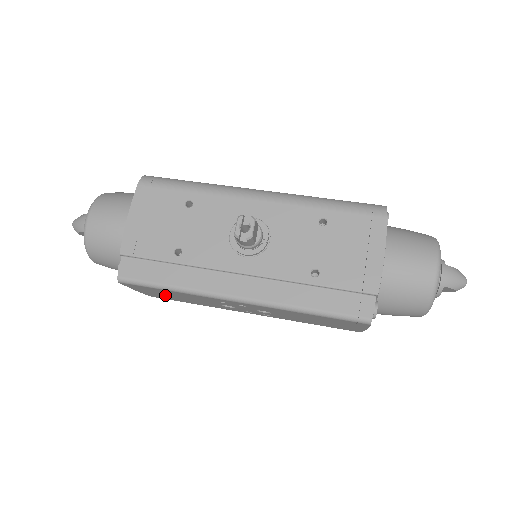
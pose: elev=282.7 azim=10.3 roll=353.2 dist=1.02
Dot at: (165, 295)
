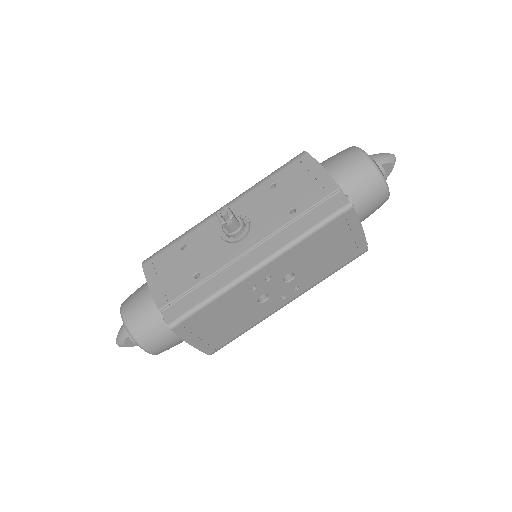
Dot at: (214, 330)
